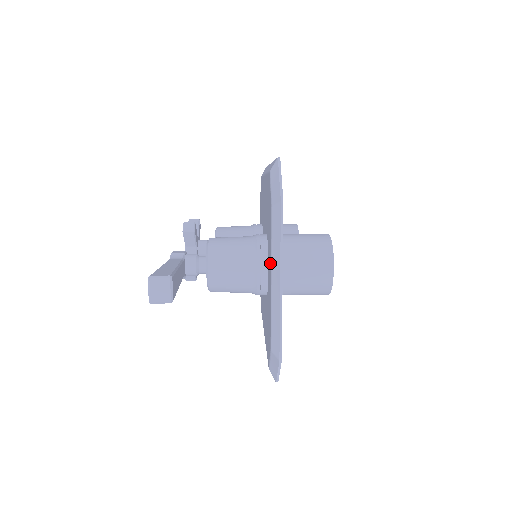
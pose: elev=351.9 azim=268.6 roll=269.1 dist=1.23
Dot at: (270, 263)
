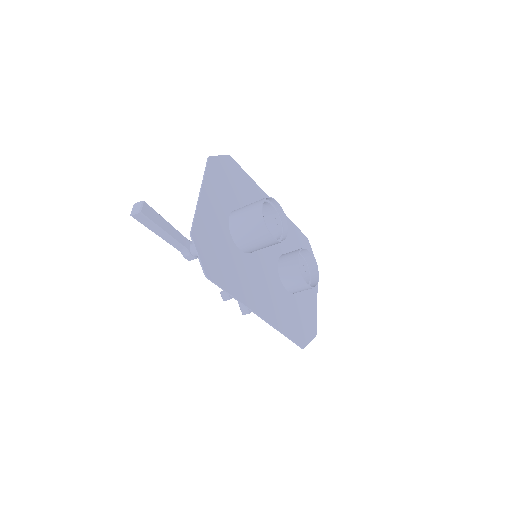
Dot at: occluded
